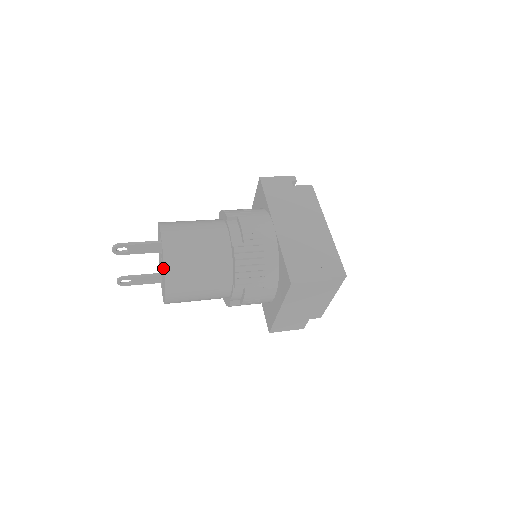
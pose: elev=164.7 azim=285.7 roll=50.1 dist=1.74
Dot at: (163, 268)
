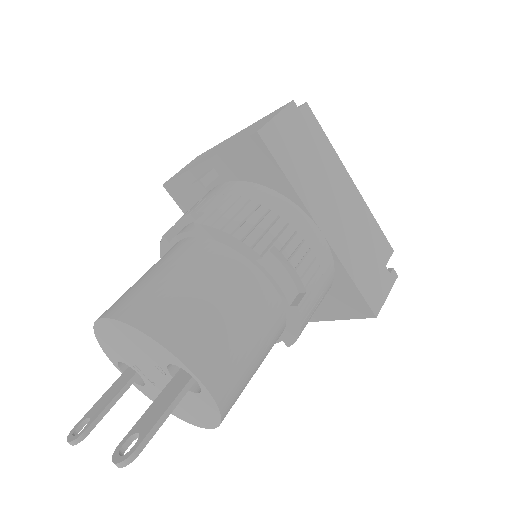
Dot at: (207, 410)
